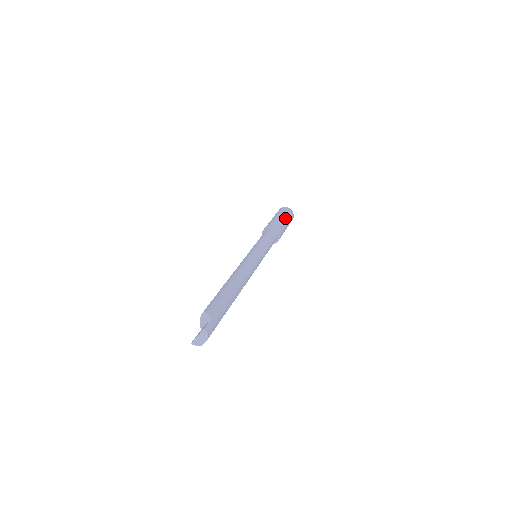
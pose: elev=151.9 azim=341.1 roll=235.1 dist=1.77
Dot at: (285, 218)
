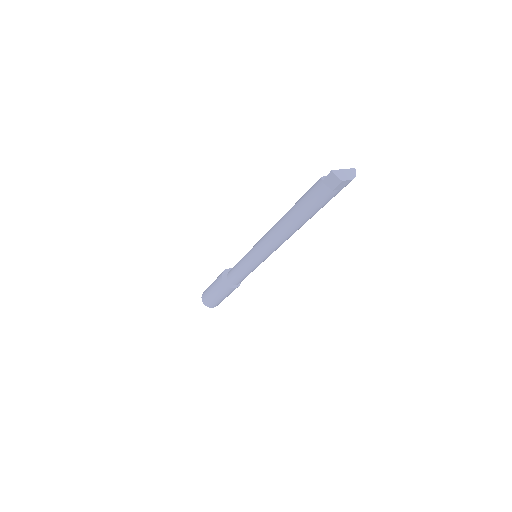
Dot at: occluded
